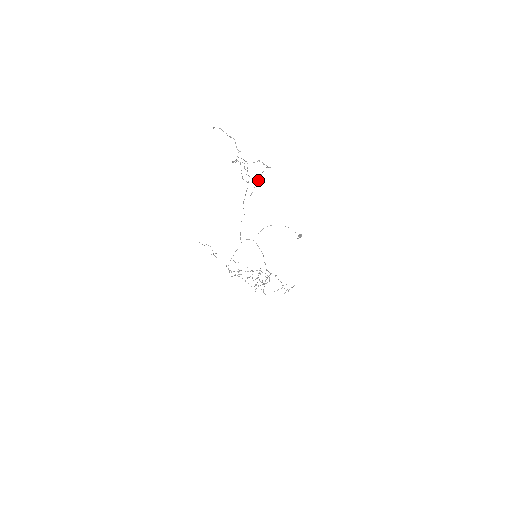
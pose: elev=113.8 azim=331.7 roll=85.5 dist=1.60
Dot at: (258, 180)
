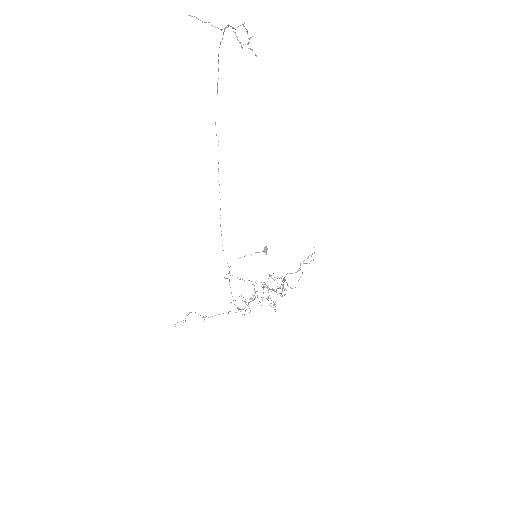
Dot at: (251, 49)
